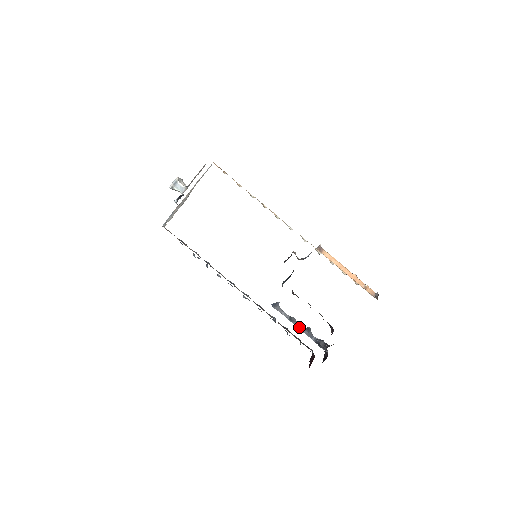
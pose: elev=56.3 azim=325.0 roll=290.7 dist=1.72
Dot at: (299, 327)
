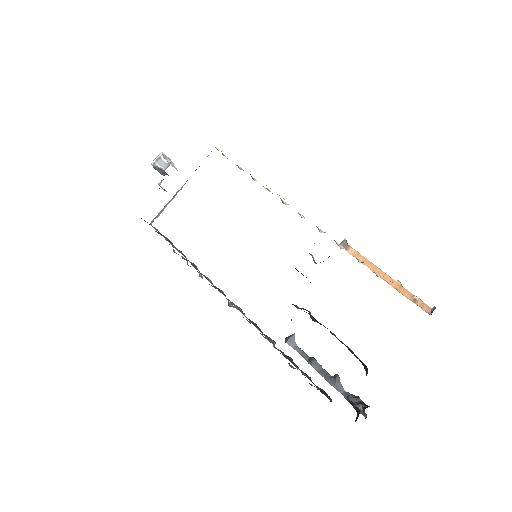
Dot at: (322, 374)
